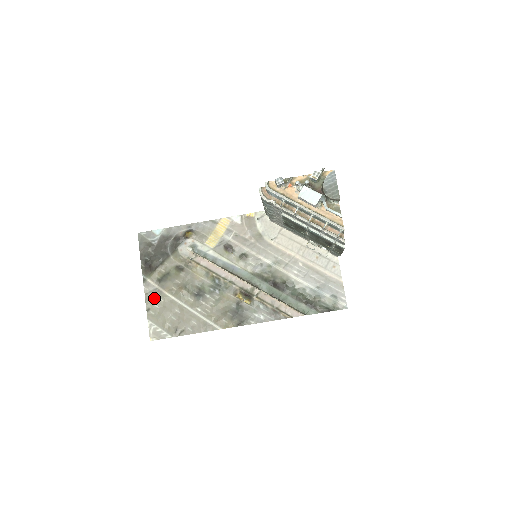
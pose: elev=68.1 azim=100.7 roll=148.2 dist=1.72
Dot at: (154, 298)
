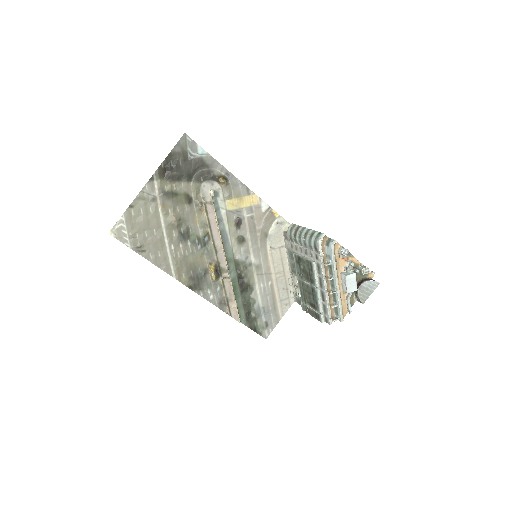
Dot at: (146, 202)
